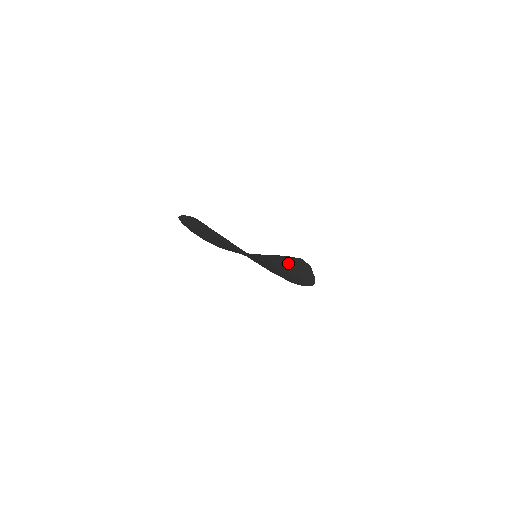
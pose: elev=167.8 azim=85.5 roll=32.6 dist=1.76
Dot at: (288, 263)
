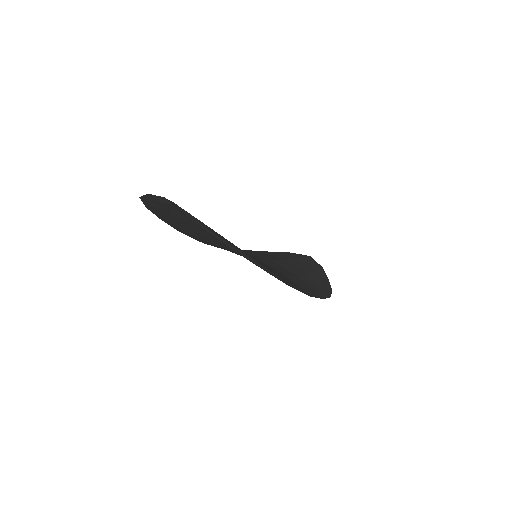
Dot at: (295, 263)
